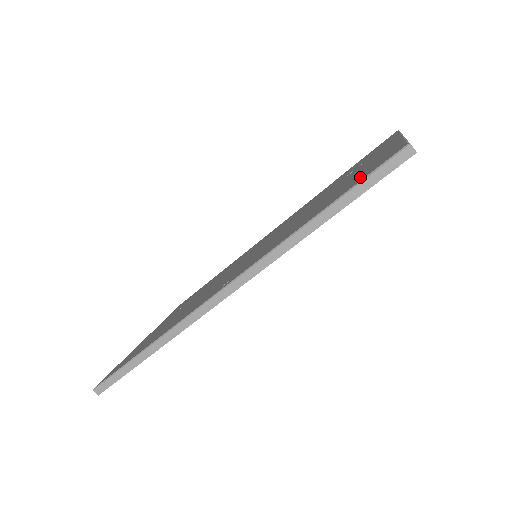
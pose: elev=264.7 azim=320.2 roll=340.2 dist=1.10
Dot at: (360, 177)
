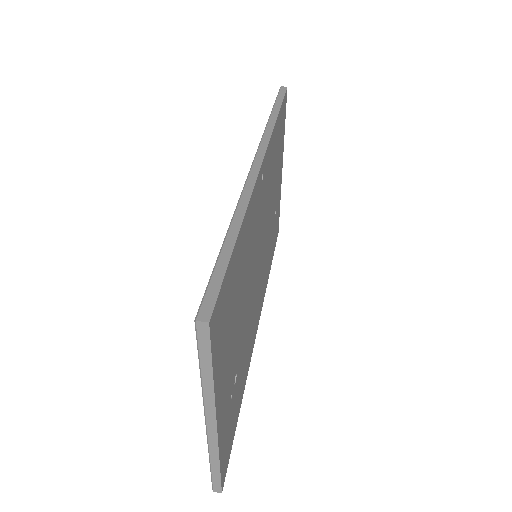
Dot at: occluded
